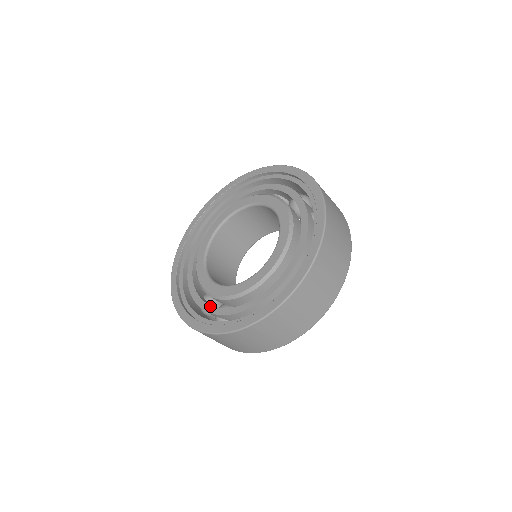
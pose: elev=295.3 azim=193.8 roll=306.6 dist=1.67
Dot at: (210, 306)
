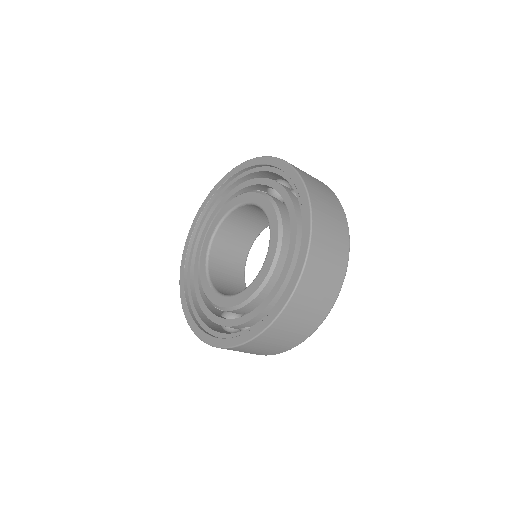
Dot at: (274, 288)
